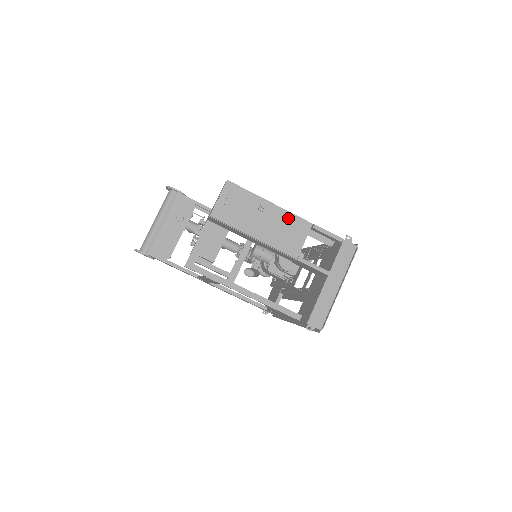
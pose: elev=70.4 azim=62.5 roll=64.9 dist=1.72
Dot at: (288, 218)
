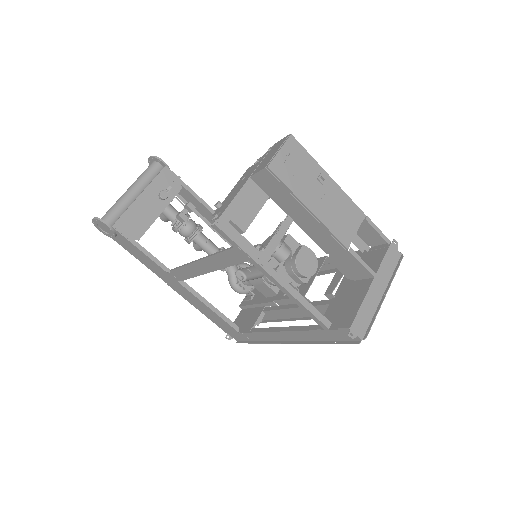
Dot at: (344, 200)
